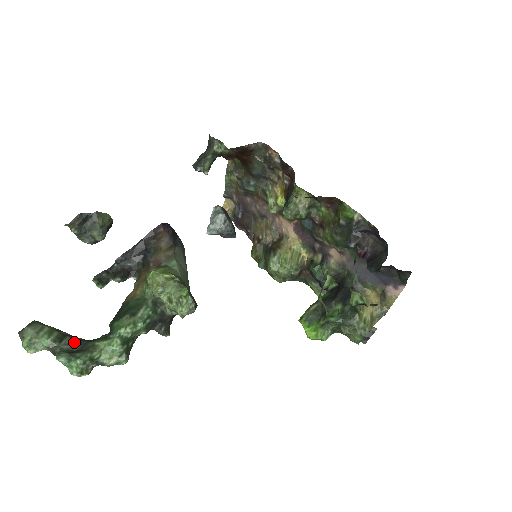
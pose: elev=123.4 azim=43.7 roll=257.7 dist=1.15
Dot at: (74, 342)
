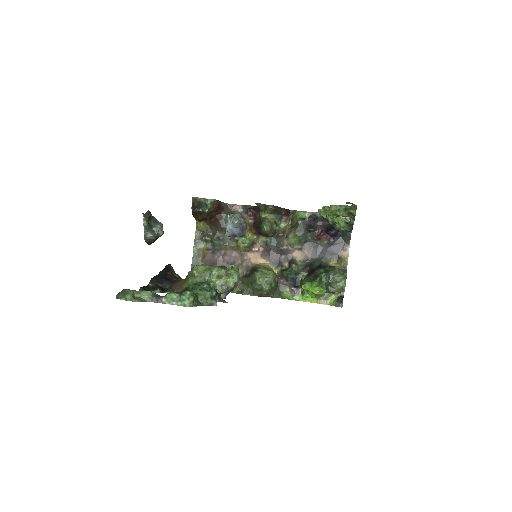
Dot at: occluded
